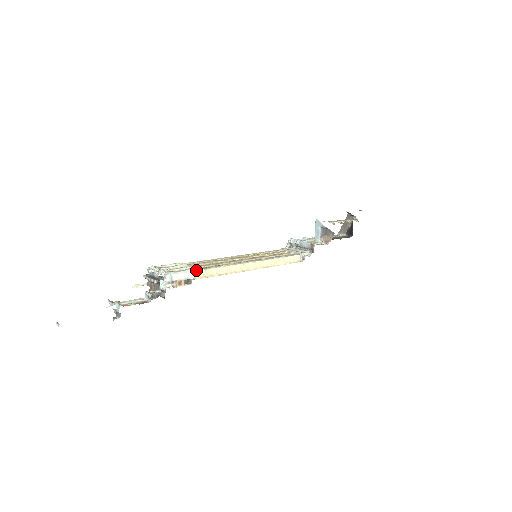
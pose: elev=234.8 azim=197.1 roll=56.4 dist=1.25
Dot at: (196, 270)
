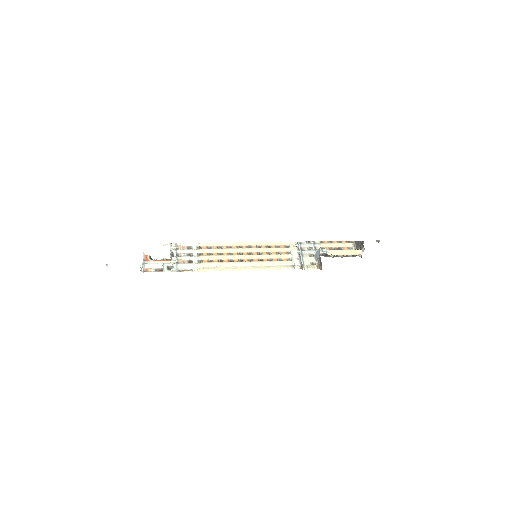
Dot at: (198, 266)
